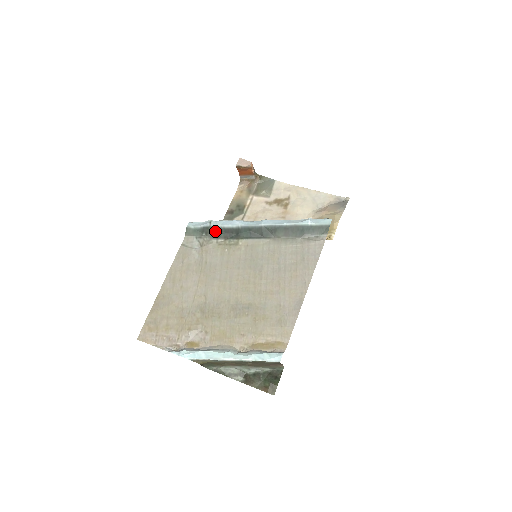
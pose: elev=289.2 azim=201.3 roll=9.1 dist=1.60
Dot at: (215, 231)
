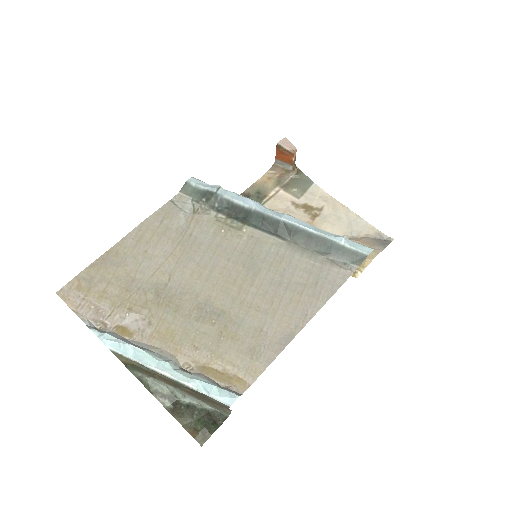
Dot at: (219, 201)
